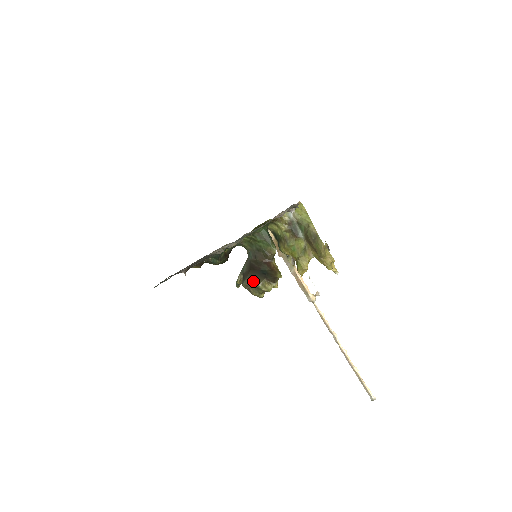
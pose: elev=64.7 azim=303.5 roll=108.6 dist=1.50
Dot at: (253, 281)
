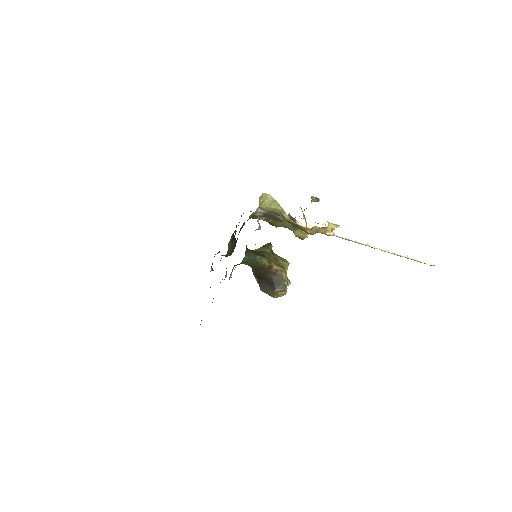
Dot at: (267, 292)
